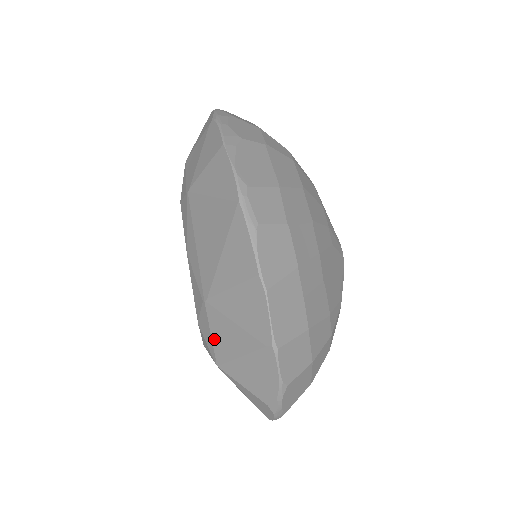
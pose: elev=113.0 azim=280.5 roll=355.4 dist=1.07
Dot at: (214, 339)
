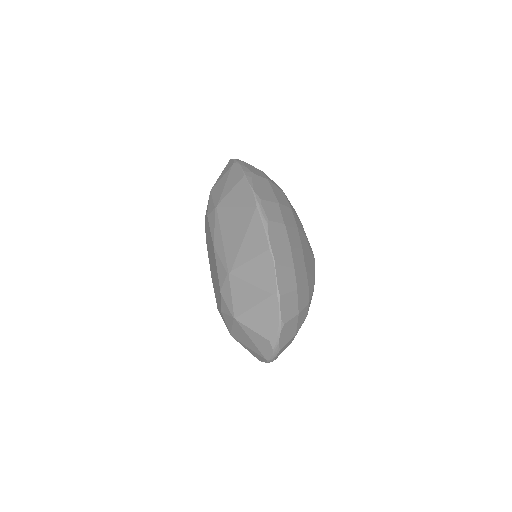
Dot at: (234, 299)
